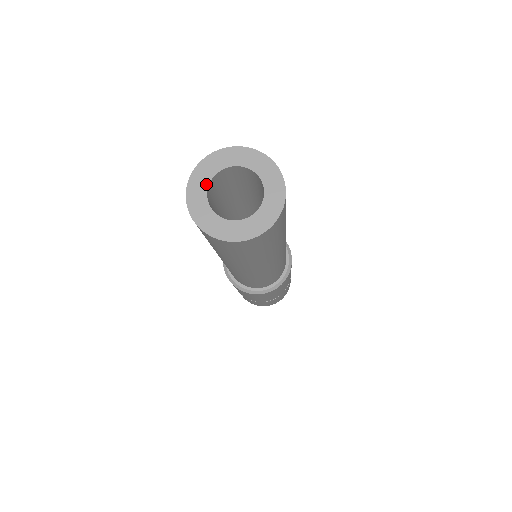
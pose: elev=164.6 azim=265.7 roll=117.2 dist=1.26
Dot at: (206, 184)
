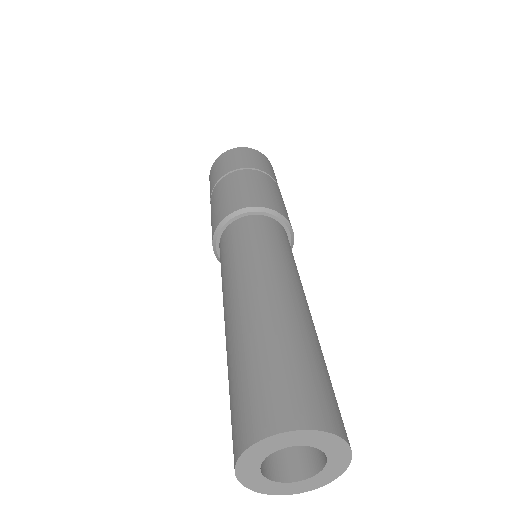
Dot at: (259, 462)
